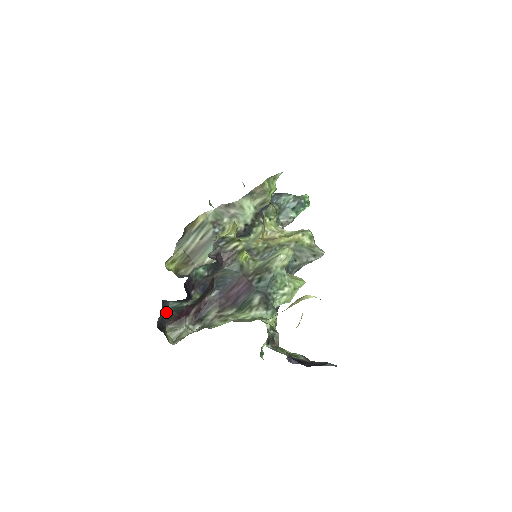
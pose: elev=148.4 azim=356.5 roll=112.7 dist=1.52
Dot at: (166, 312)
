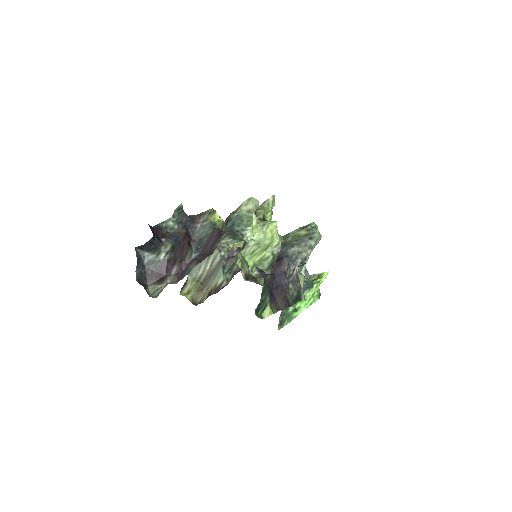
Dot at: (145, 268)
